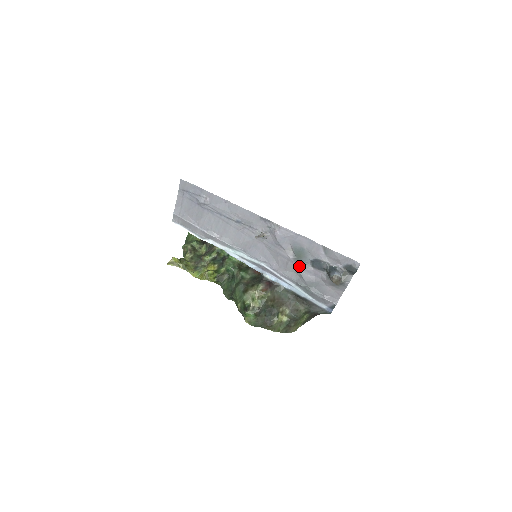
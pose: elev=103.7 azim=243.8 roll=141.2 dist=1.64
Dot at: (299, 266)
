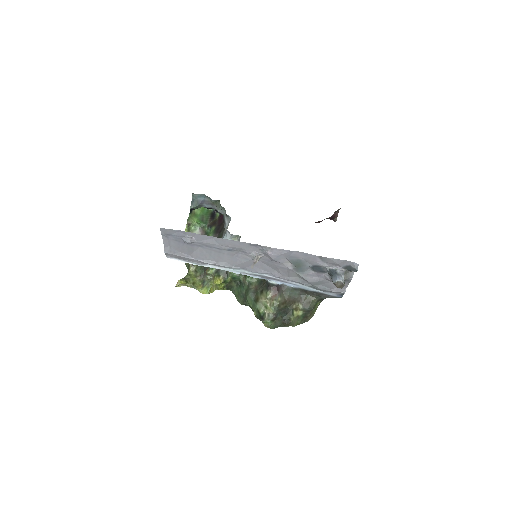
Dot at: (300, 273)
